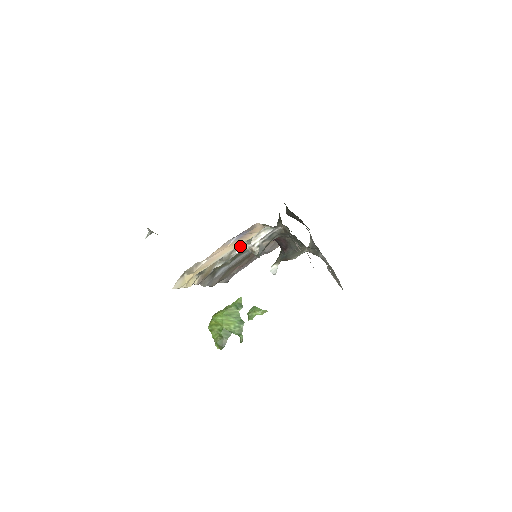
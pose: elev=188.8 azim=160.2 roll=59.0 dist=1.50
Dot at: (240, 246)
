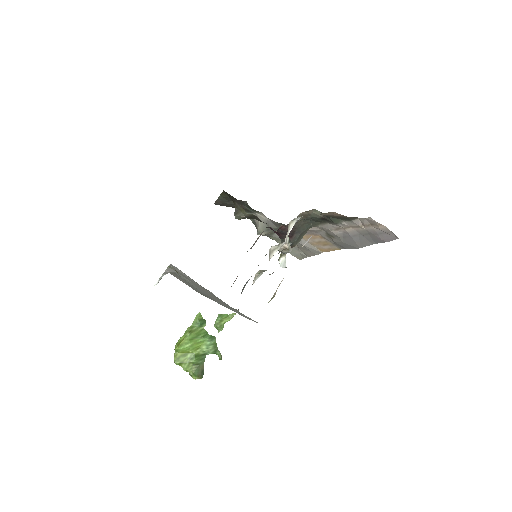
Dot at: (272, 249)
